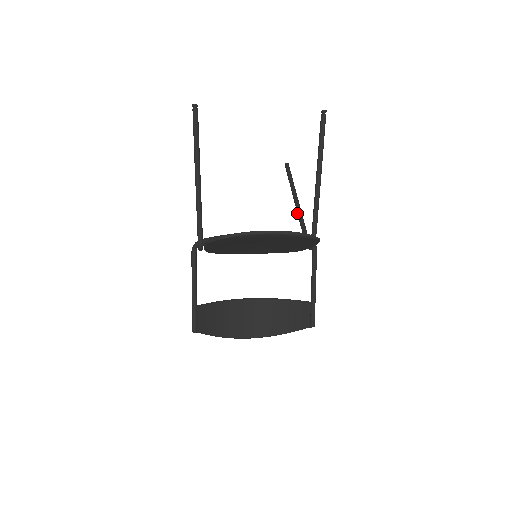
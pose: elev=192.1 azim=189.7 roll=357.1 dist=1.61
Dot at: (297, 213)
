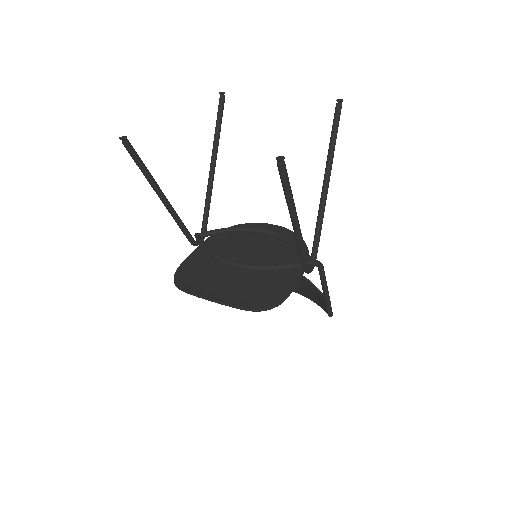
Dot at: (319, 204)
